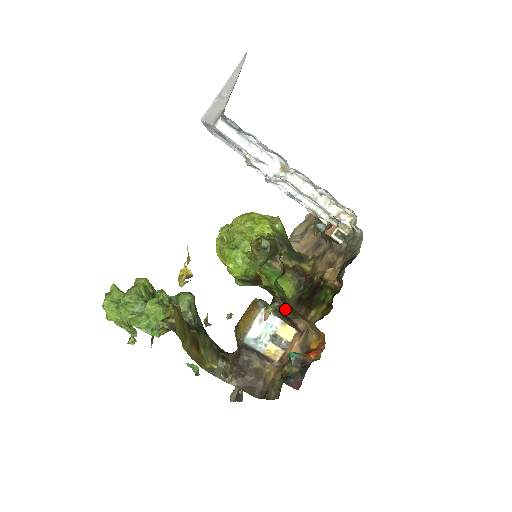
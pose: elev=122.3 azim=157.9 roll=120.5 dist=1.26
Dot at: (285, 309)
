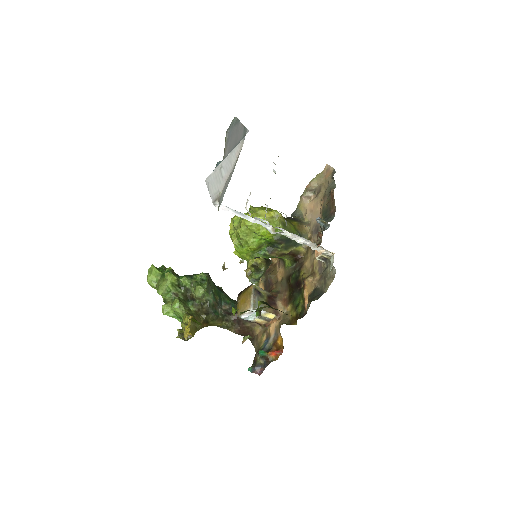
Dot at: occluded
